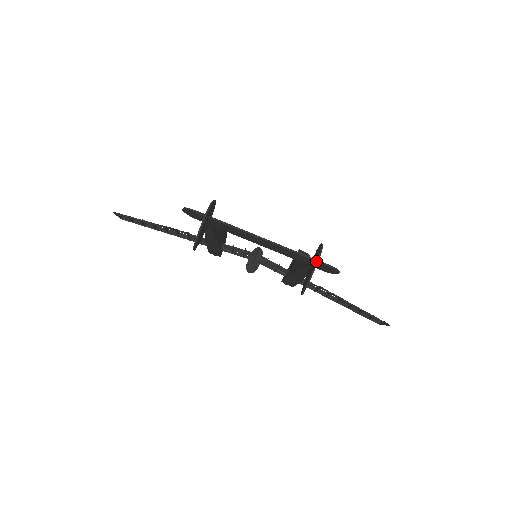
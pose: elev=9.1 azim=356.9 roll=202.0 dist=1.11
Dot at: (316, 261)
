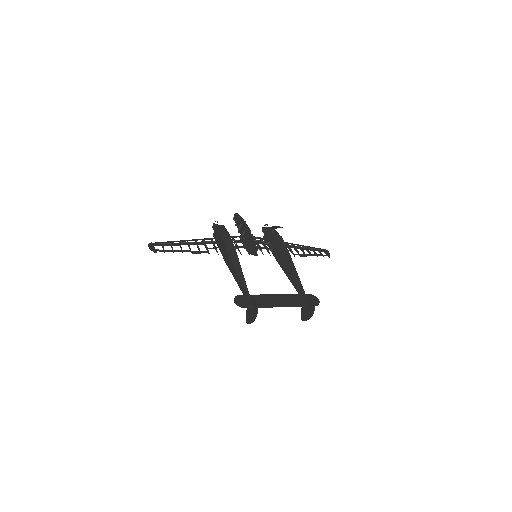
Dot at: (312, 315)
